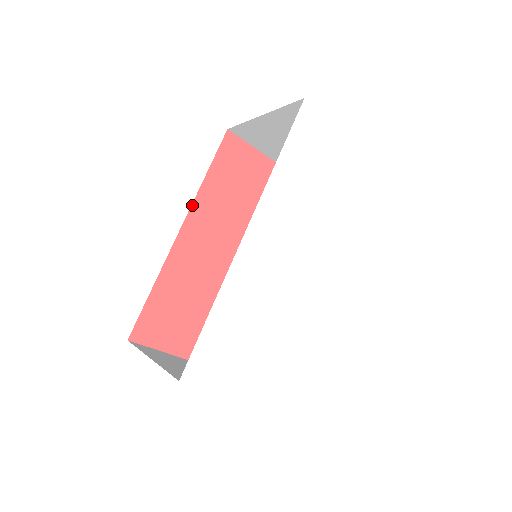
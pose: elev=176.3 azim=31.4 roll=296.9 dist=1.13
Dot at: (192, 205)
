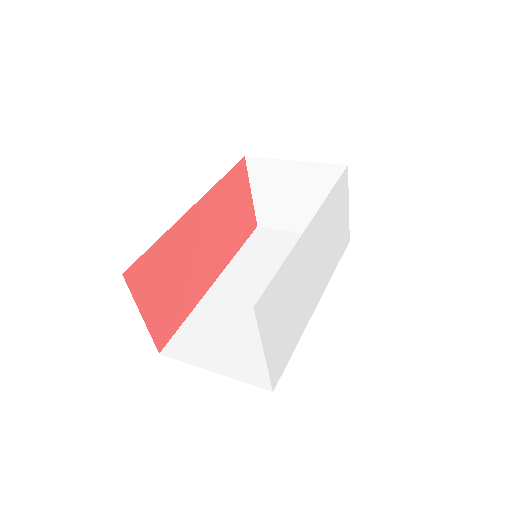
Dot at: (207, 192)
